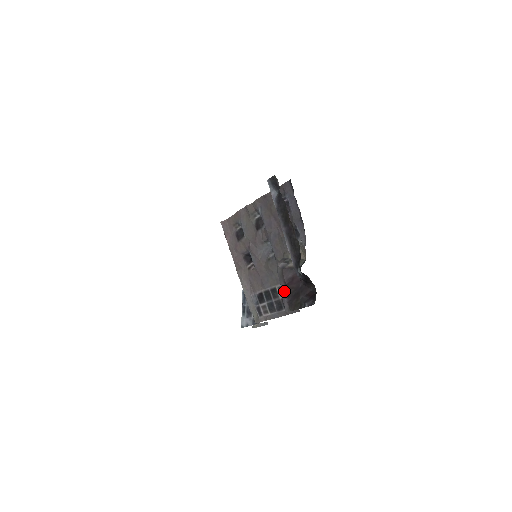
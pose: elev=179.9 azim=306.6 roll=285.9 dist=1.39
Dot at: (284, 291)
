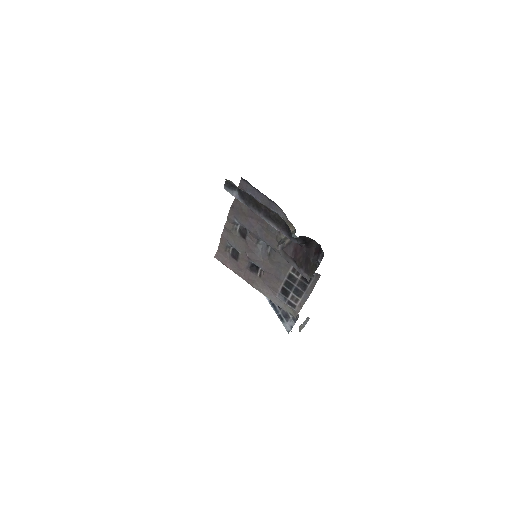
Dot at: (296, 266)
